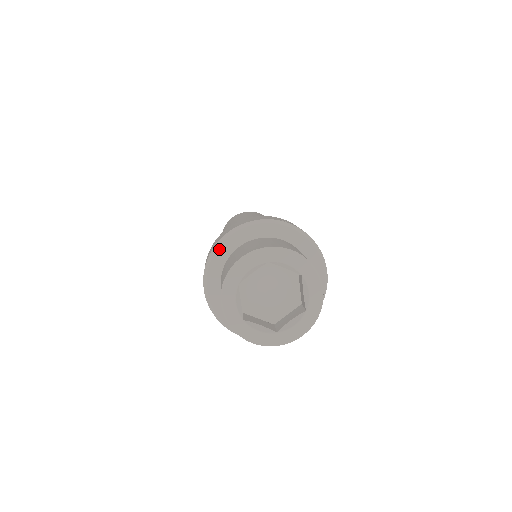
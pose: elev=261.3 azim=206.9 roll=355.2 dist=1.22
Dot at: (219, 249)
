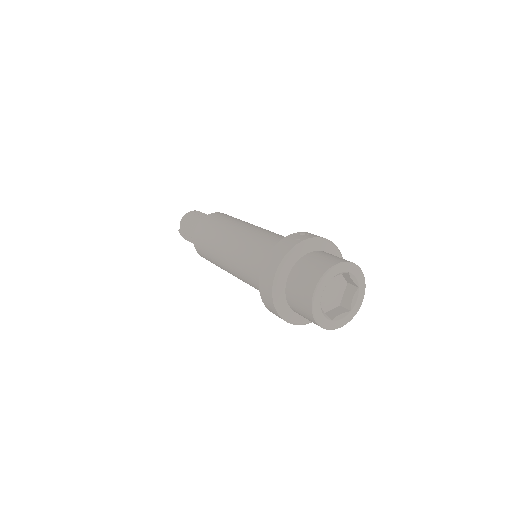
Dot at: (277, 289)
